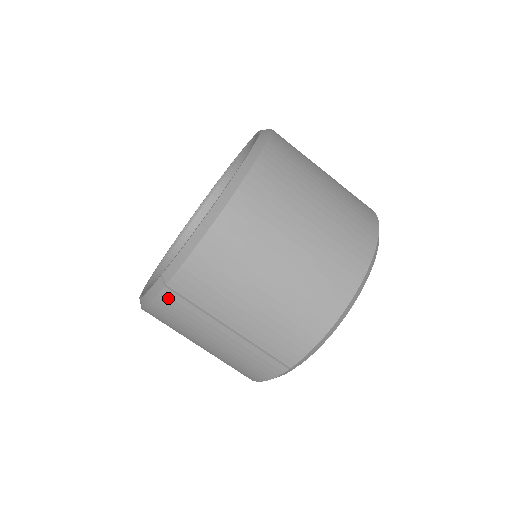
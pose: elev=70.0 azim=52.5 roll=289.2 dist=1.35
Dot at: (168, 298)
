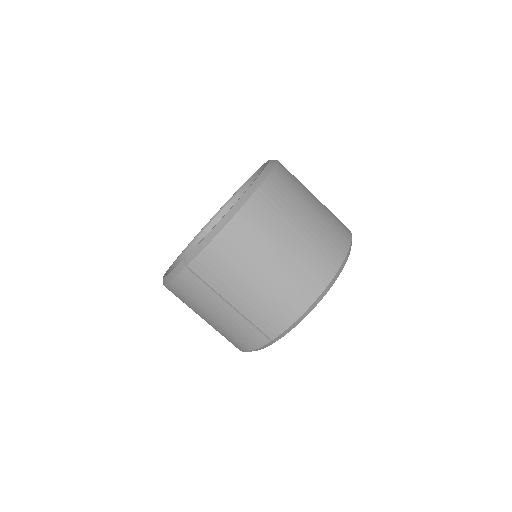
Dot at: (187, 276)
